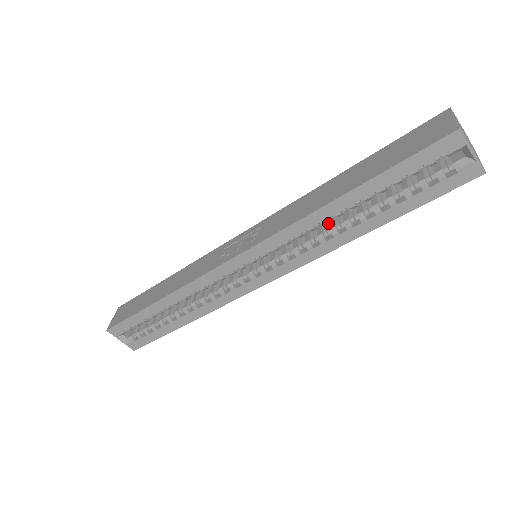
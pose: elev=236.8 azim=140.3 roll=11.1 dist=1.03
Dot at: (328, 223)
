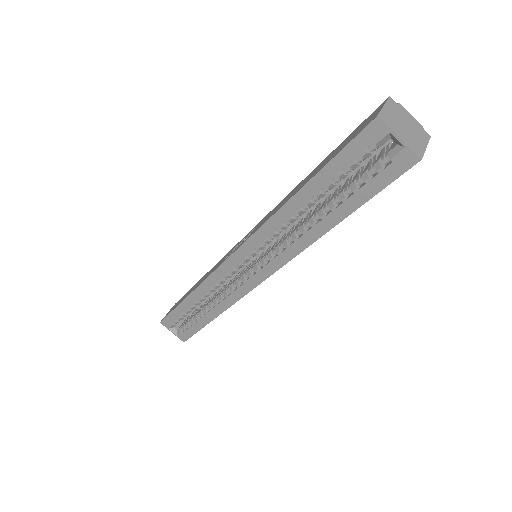
Dot at: (301, 222)
